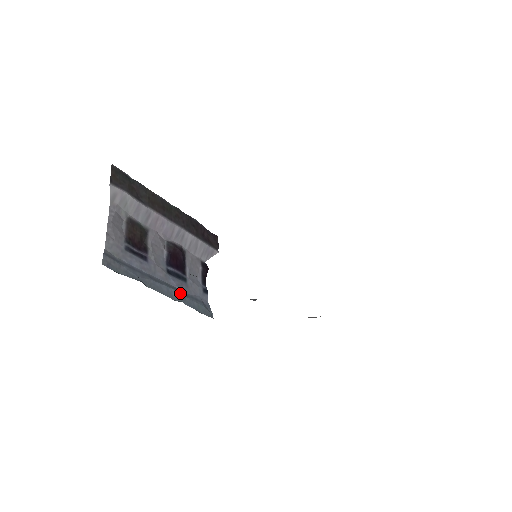
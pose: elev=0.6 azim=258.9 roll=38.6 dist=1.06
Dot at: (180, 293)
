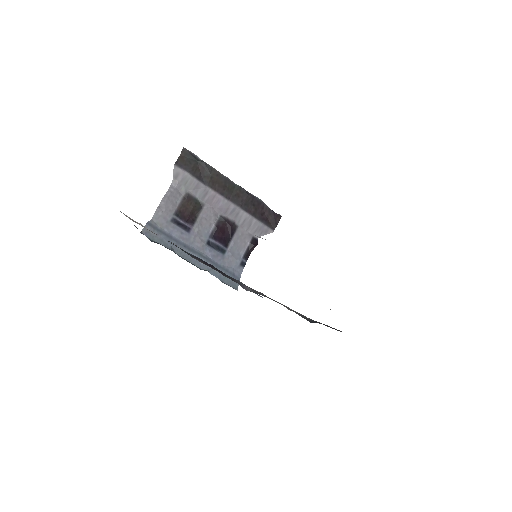
Dot at: (210, 263)
